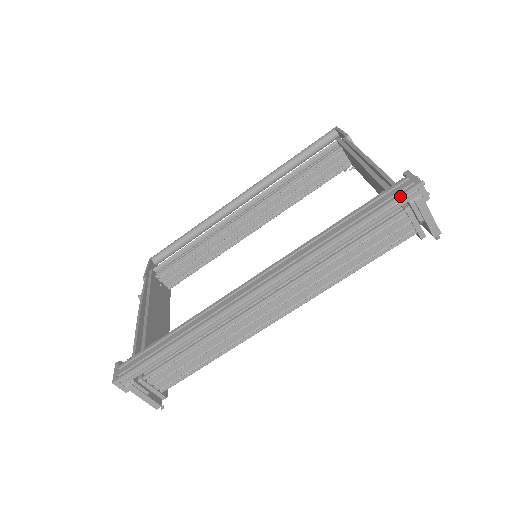
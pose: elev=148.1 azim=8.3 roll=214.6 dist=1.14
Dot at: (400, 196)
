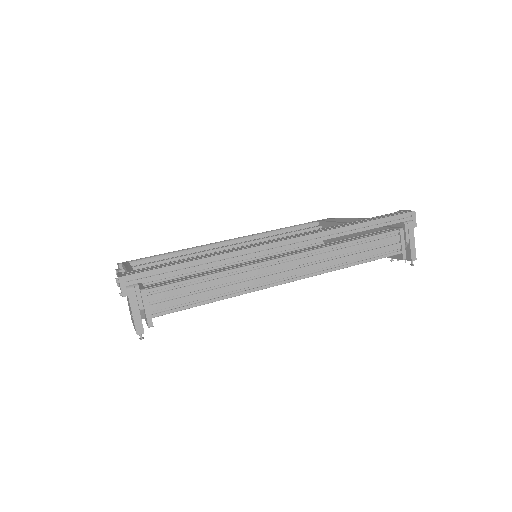
Dot at: (401, 214)
